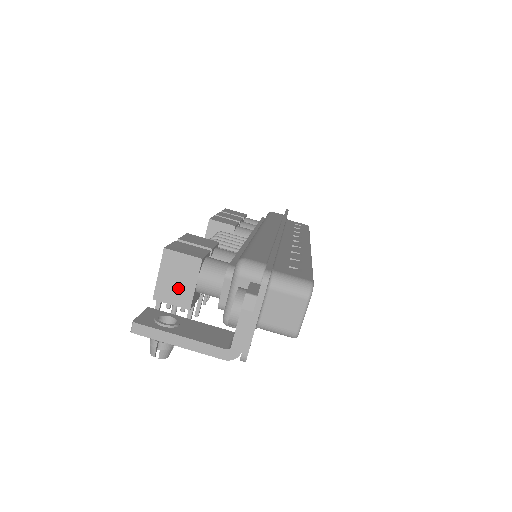
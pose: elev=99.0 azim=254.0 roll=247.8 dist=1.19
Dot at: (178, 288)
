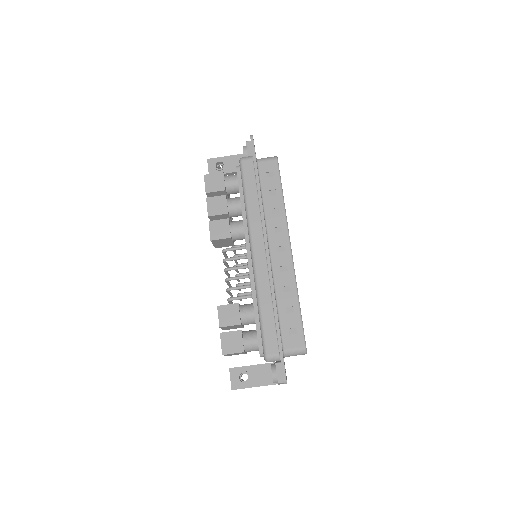
Dot at: (237, 354)
